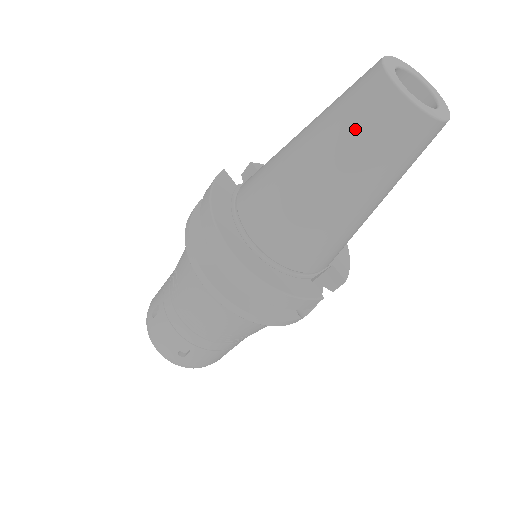
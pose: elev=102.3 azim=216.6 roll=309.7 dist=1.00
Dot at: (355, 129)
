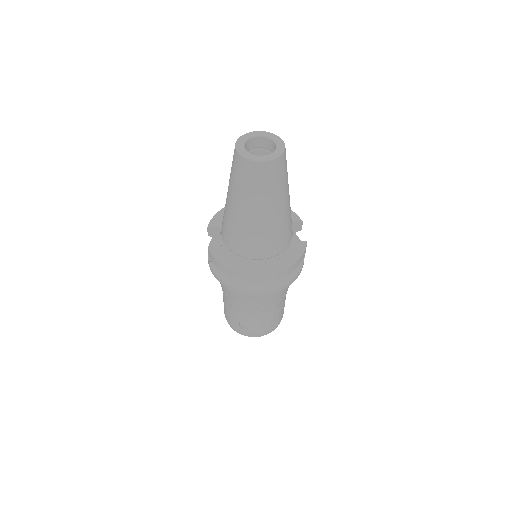
Dot at: (260, 188)
